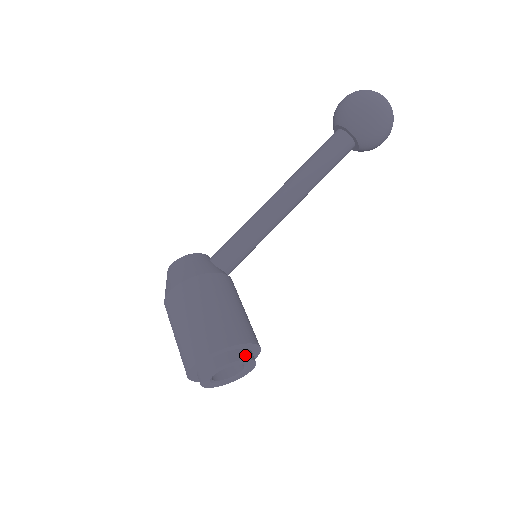
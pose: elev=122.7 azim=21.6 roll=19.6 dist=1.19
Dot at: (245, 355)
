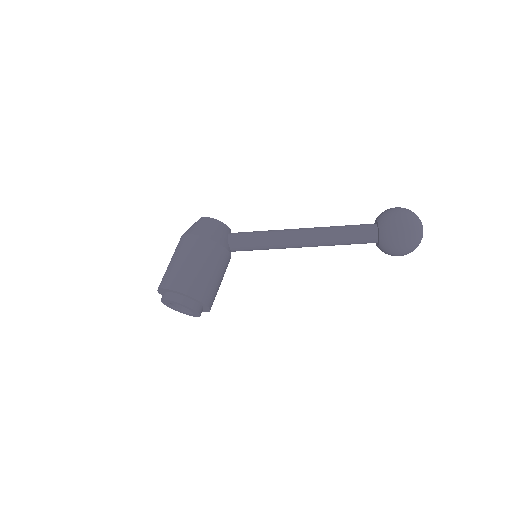
Dot at: (196, 307)
